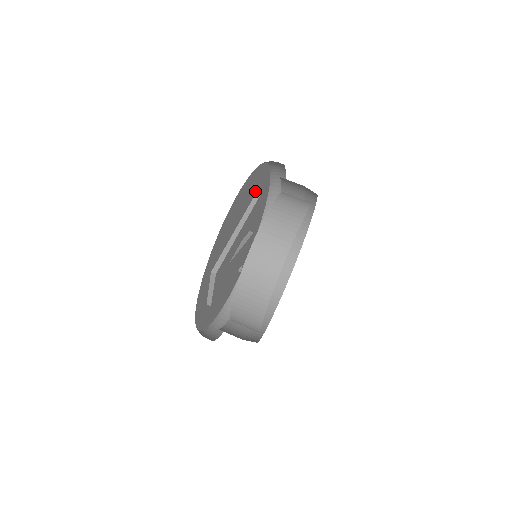
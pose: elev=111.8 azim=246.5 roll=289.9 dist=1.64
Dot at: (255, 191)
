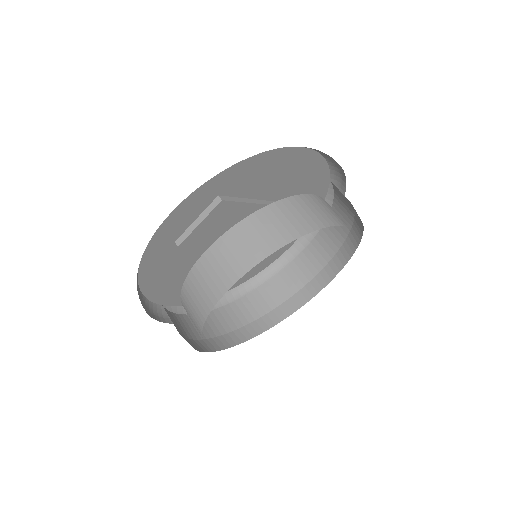
Dot at: occluded
